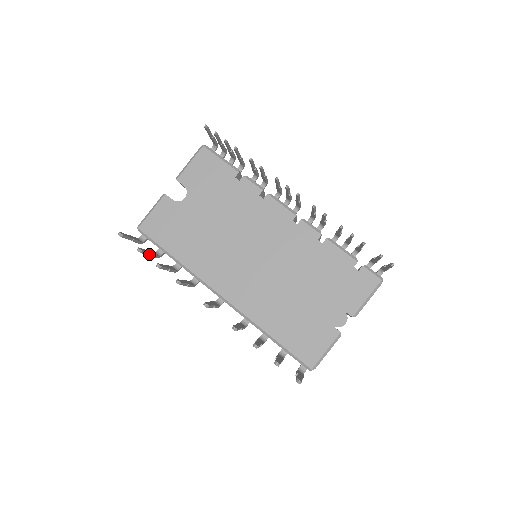
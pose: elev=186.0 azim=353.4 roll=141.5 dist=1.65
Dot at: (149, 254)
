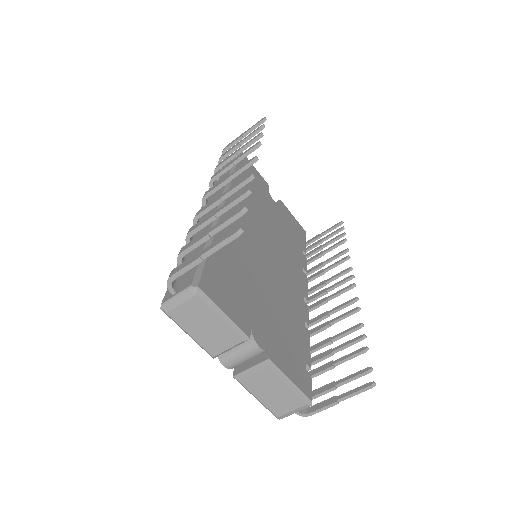
Dot at: (243, 142)
